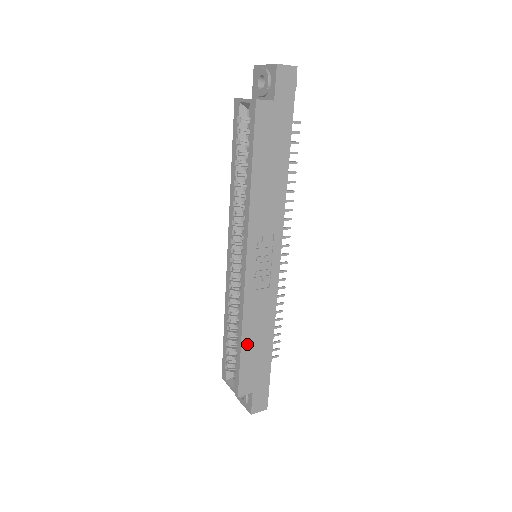
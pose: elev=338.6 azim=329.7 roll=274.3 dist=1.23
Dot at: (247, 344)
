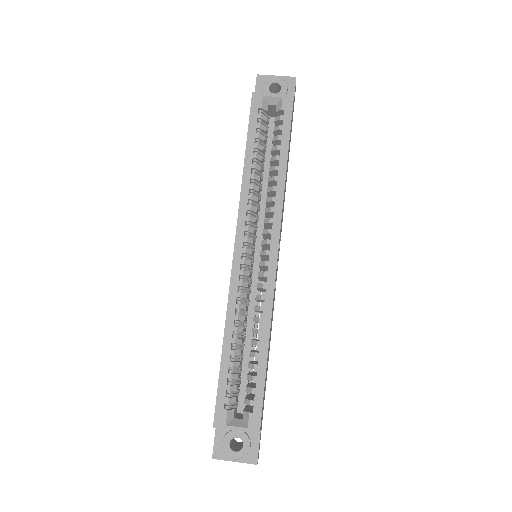
Dot at: occluded
